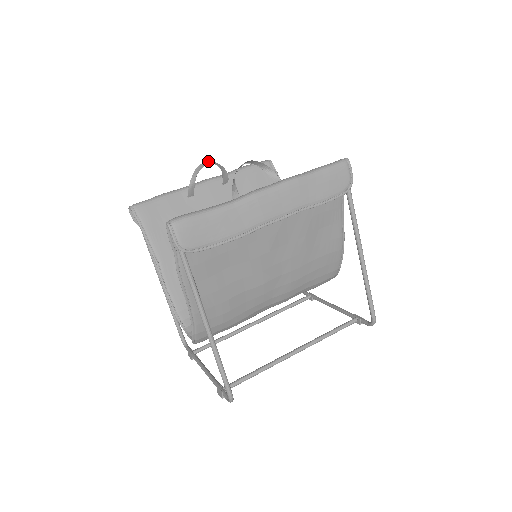
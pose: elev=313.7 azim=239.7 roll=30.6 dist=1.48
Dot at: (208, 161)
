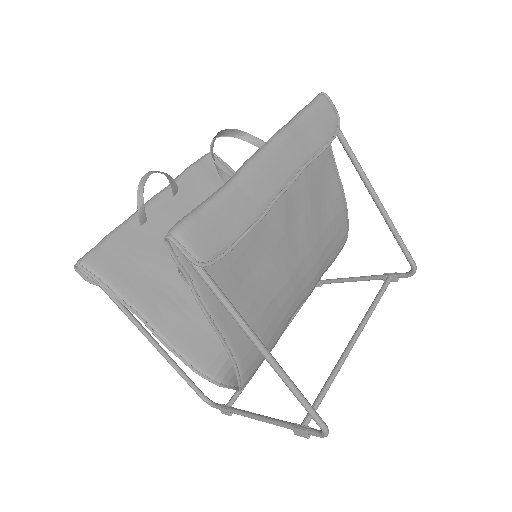
Dot at: (149, 172)
